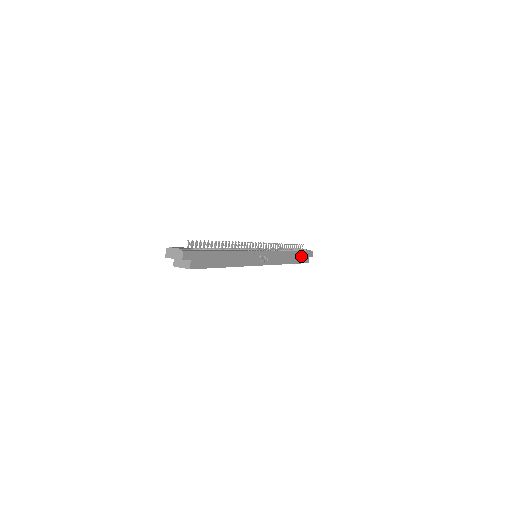
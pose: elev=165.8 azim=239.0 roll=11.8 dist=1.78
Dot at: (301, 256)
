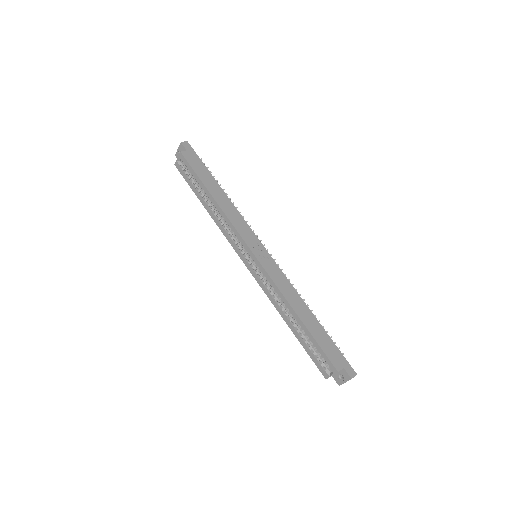
Dot at: (326, 342)
